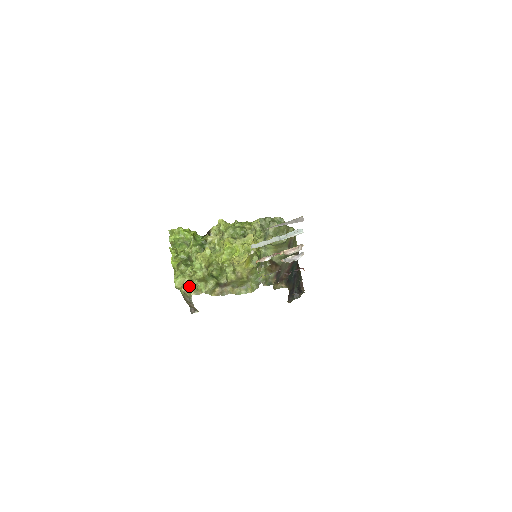
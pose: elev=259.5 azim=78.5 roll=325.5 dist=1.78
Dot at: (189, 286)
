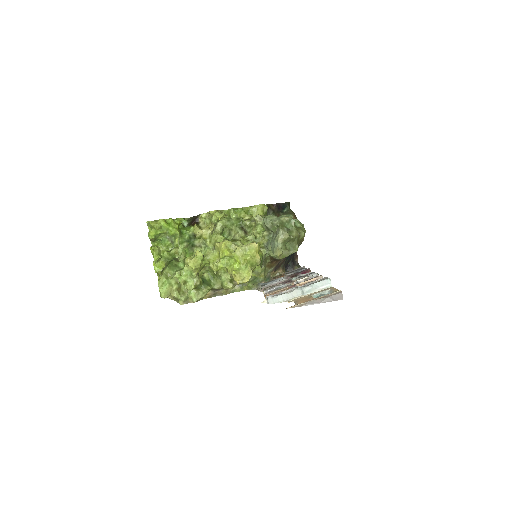
Dot at: (178, 296)
